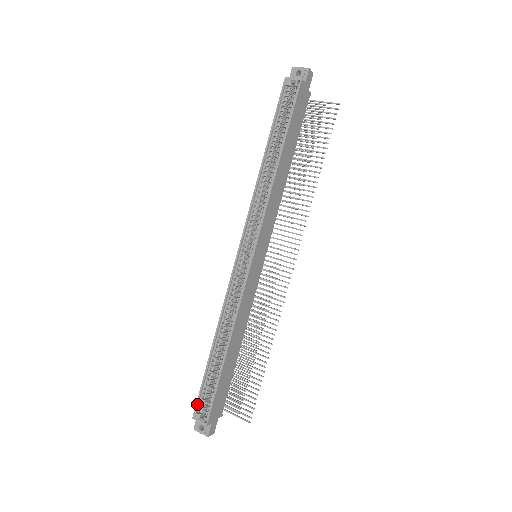
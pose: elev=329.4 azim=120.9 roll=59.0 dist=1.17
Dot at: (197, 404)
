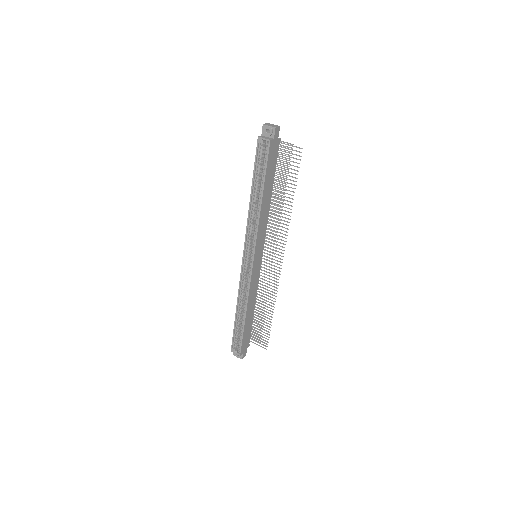
Dot at: (232, 344)
